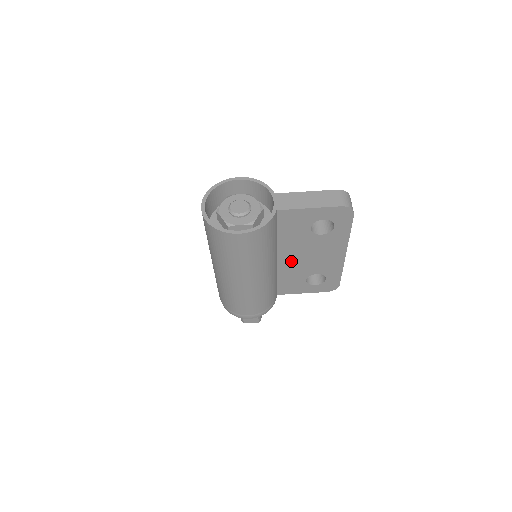
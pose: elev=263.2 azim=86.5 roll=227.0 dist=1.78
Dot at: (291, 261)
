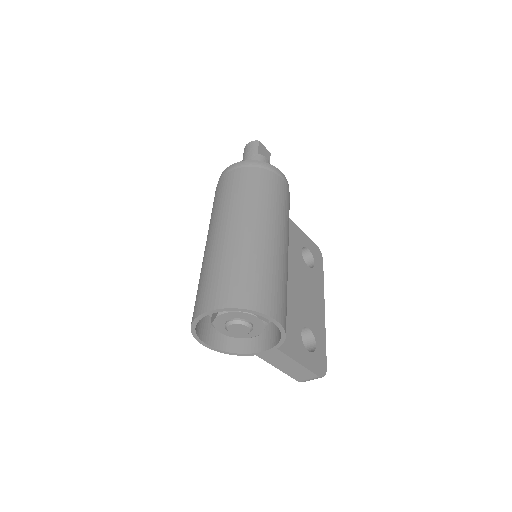
Dot at: occluded
